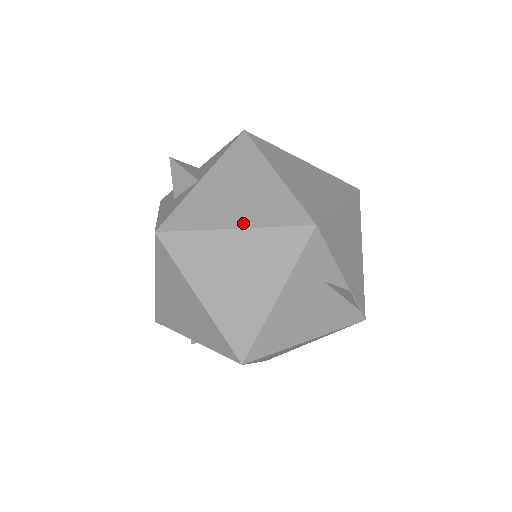
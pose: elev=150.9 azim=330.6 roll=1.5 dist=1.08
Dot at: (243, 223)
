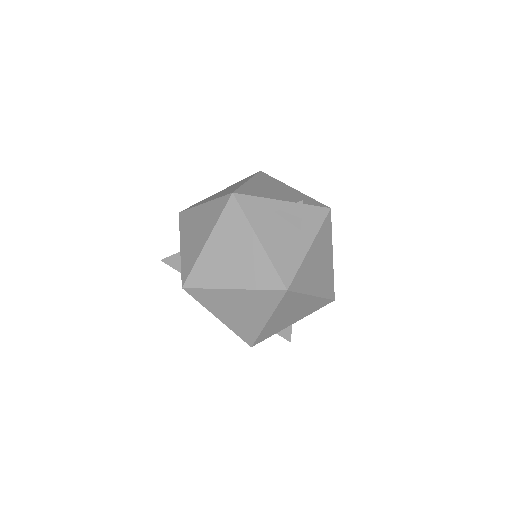
Dot at: (208, 234)
